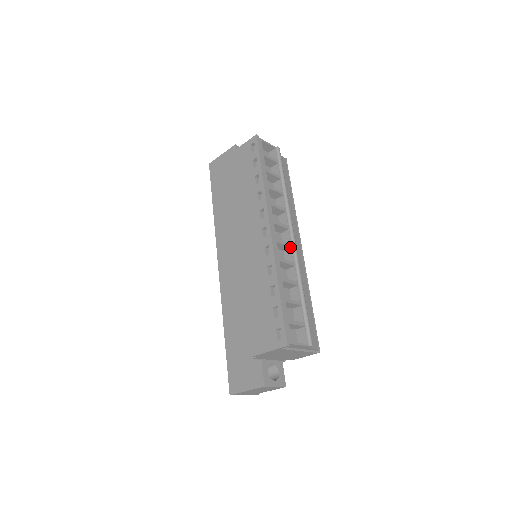
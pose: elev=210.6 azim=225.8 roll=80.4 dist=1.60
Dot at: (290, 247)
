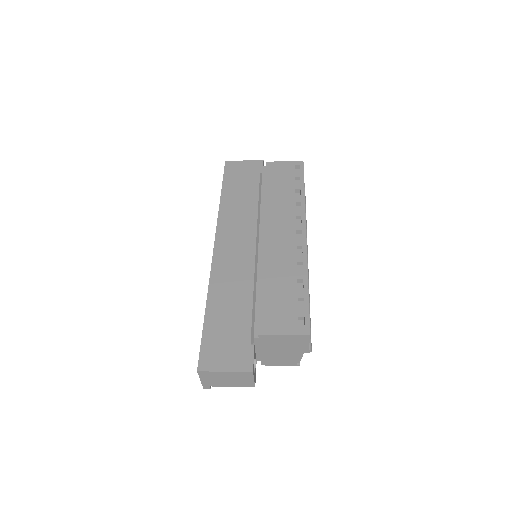
Dot at: occluded
